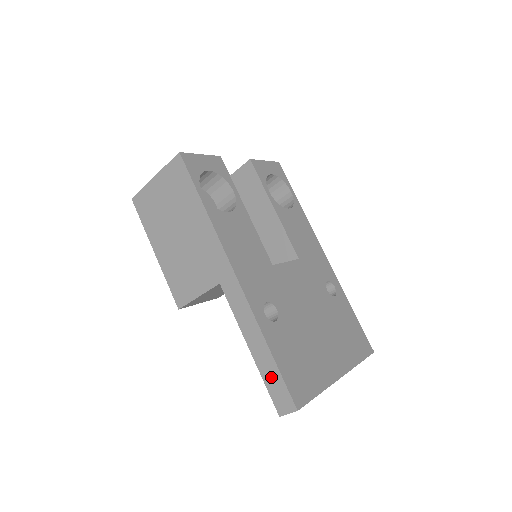
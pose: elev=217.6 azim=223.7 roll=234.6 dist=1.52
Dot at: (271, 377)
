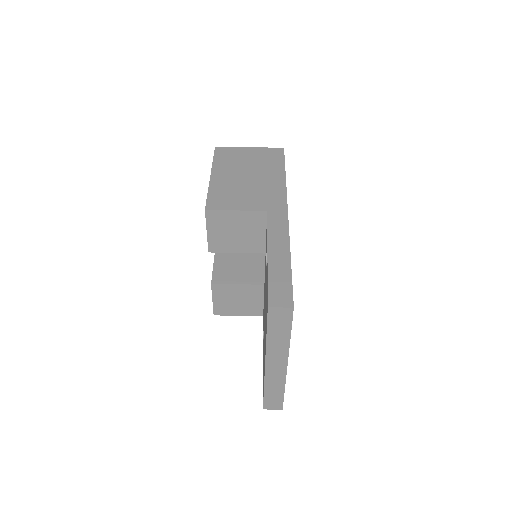
Dot at: (279, 277)
